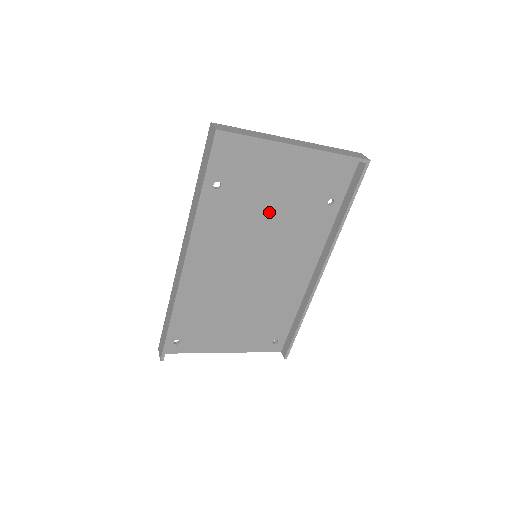
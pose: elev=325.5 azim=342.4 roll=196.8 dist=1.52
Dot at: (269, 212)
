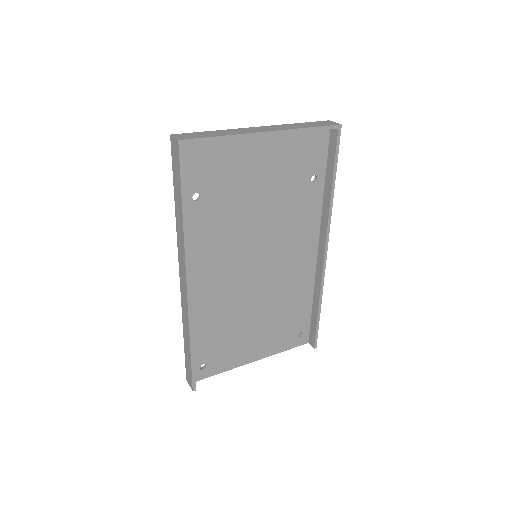
Dot at: (256, 208)
